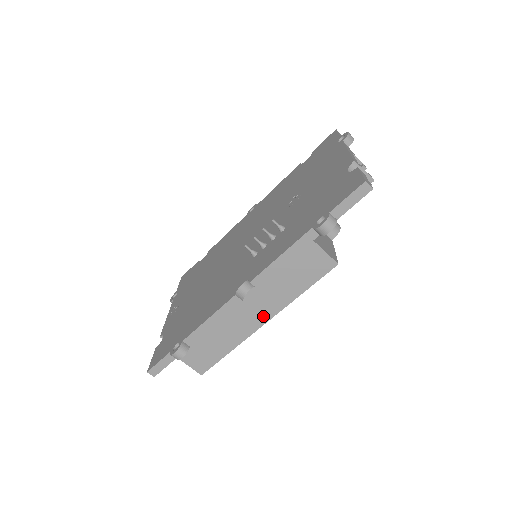
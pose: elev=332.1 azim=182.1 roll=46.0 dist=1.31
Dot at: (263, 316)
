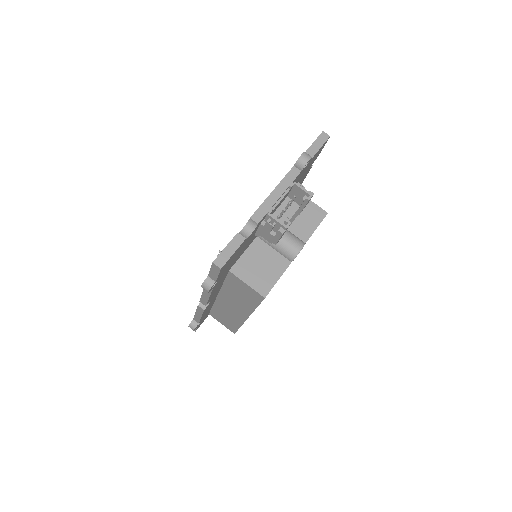
Dot at: (243, 314)
